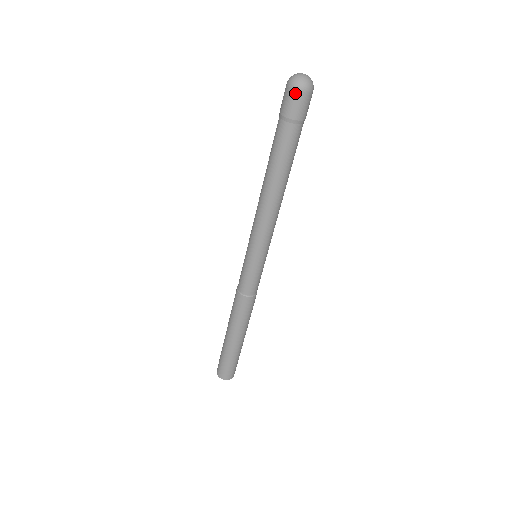
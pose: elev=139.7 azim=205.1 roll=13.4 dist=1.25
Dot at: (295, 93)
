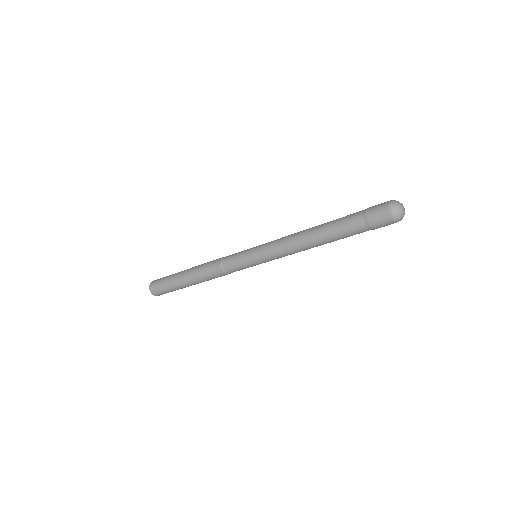
Dot at: (386, 204)
